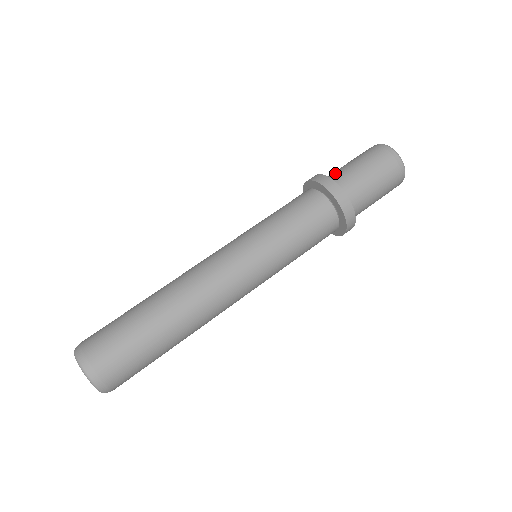
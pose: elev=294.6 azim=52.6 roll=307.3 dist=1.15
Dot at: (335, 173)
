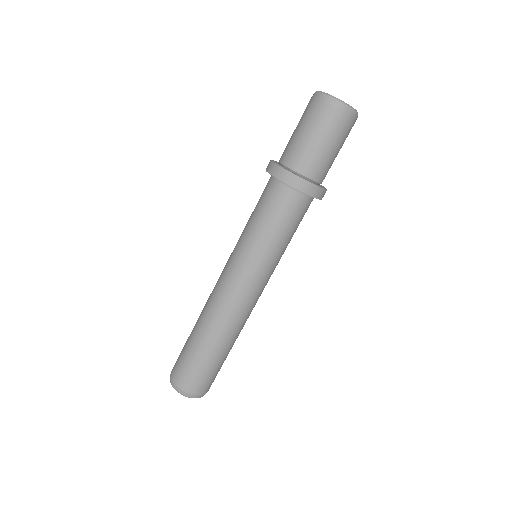
Dot at: (314, 166)
